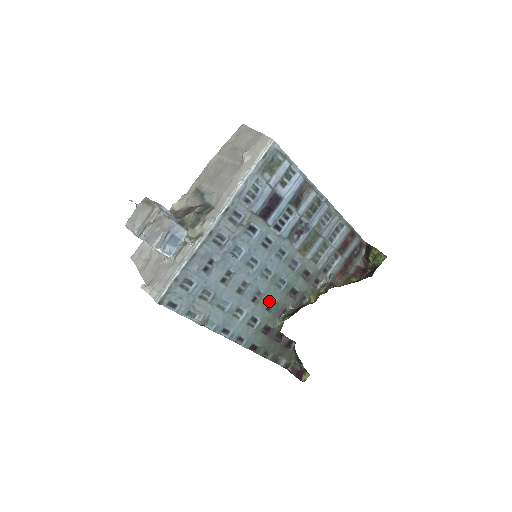
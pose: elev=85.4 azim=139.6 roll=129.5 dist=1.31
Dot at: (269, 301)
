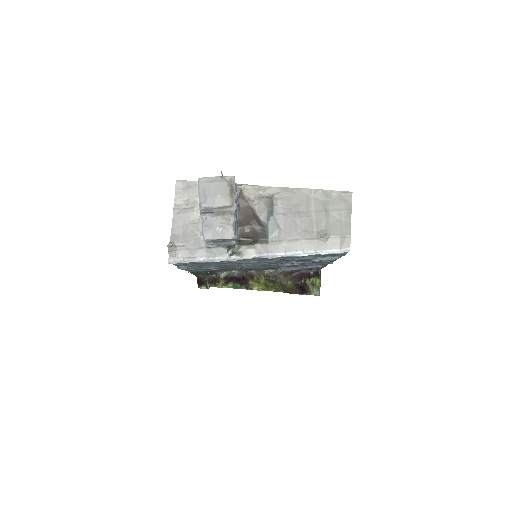
Dot at: occluded
